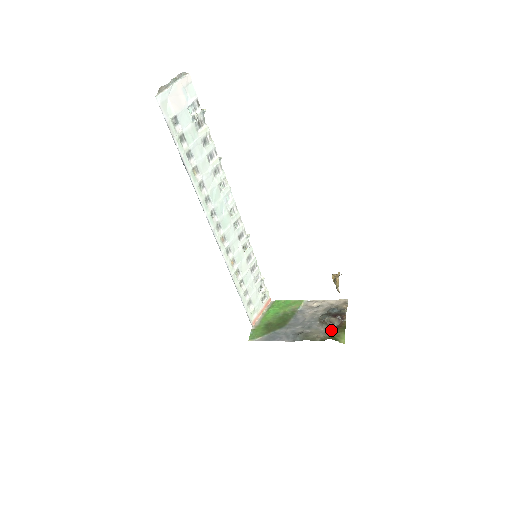
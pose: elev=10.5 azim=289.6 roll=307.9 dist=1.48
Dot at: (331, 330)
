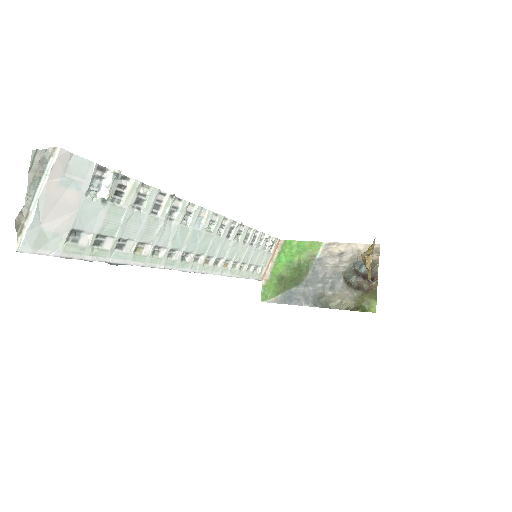
Dot at: (359, 294)
